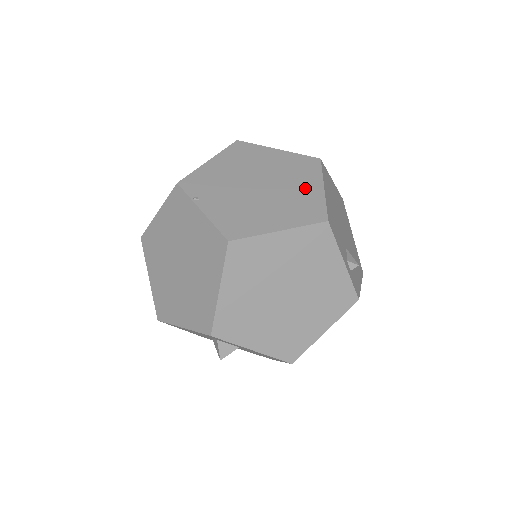
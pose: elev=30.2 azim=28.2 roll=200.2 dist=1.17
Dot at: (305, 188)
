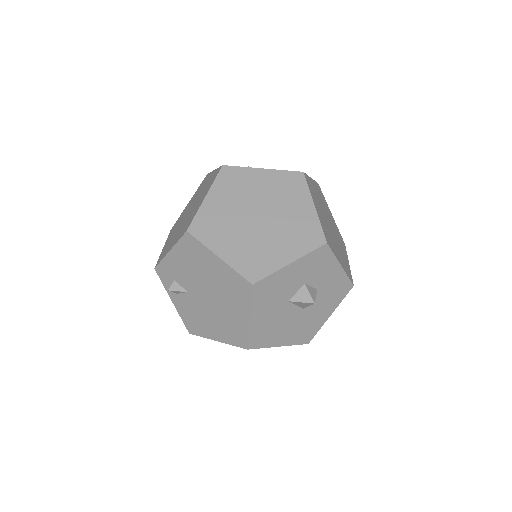
Dot at: occluded
